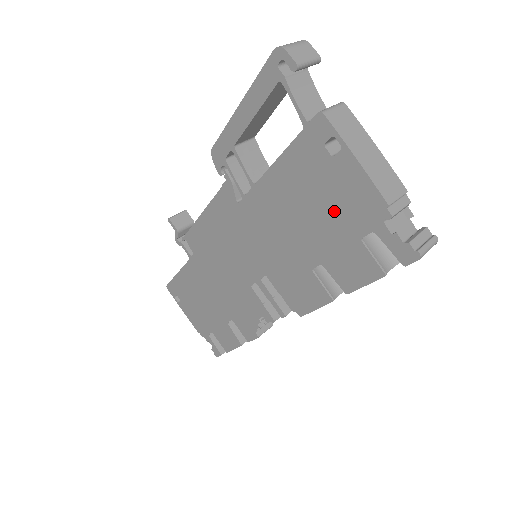
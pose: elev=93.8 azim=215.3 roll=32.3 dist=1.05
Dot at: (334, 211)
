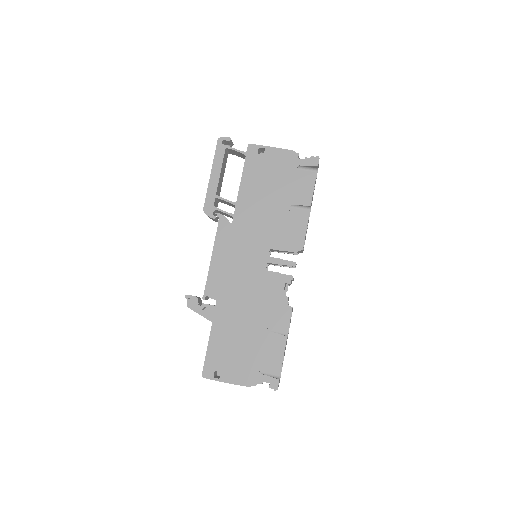
Dot at: (279, 174)
